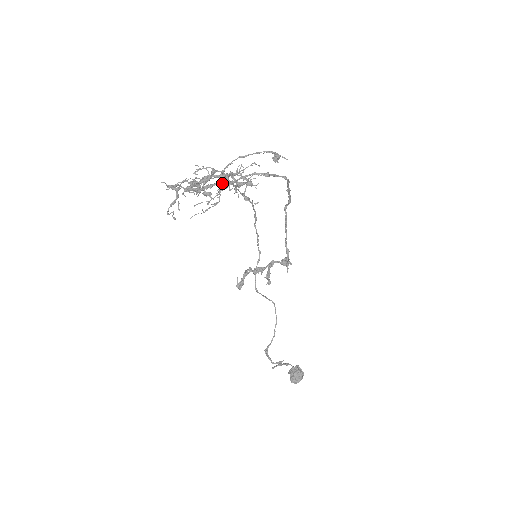
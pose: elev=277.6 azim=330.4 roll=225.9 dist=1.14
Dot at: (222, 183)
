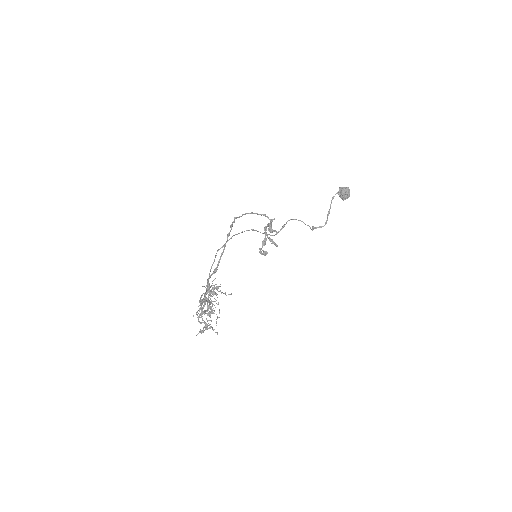
Dot at: (211, 310)
